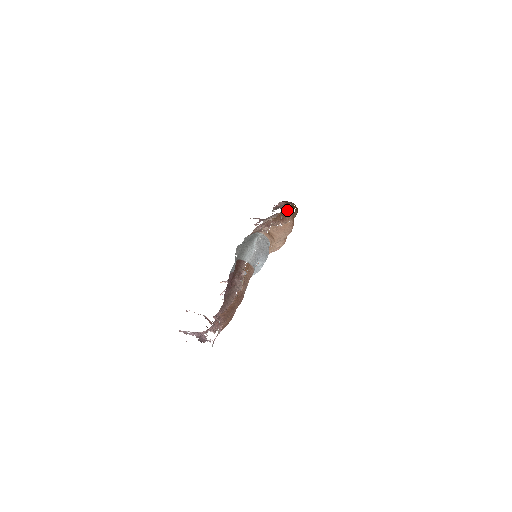
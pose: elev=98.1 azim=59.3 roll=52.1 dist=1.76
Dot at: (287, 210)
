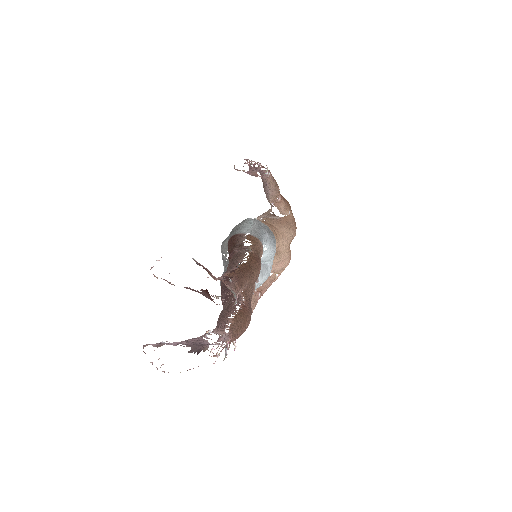
Dot at: occluded
